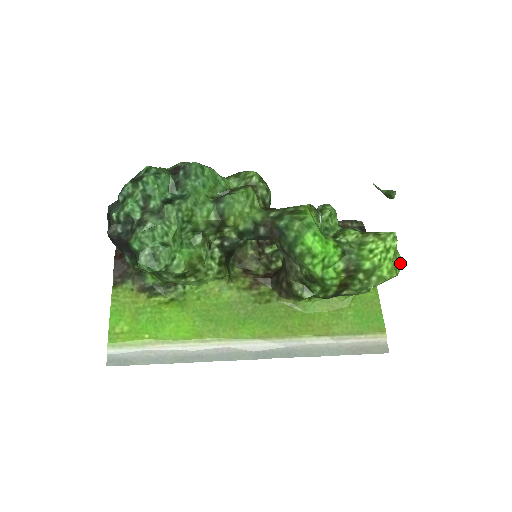
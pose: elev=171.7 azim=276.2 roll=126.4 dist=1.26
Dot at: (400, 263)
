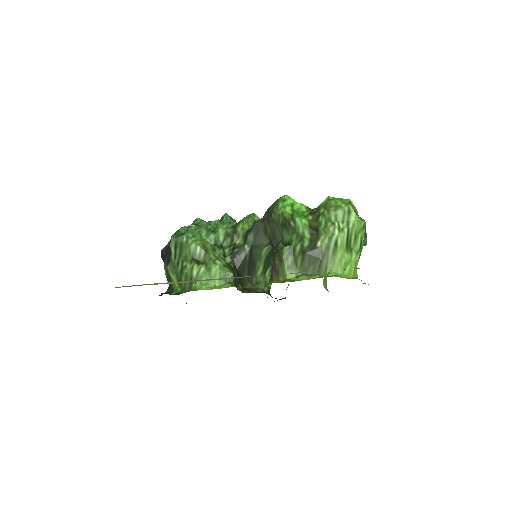
Dot at: (363, 221)
